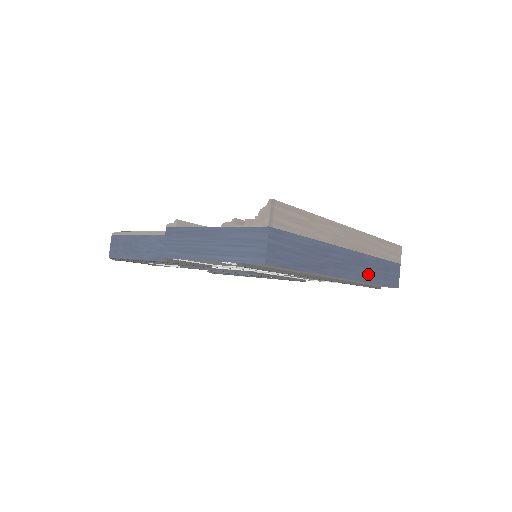
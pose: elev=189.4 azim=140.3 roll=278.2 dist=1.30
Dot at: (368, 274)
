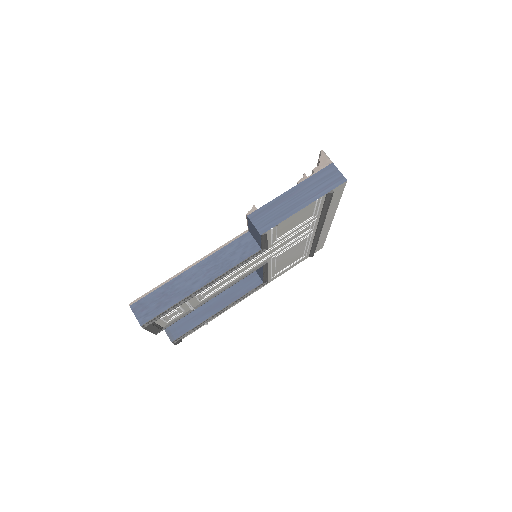
Dot at: occluded
